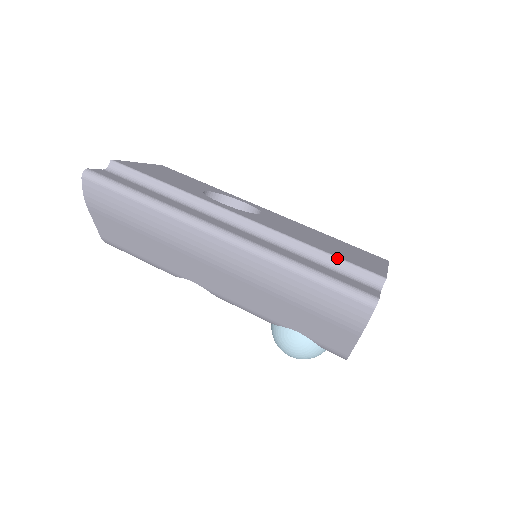
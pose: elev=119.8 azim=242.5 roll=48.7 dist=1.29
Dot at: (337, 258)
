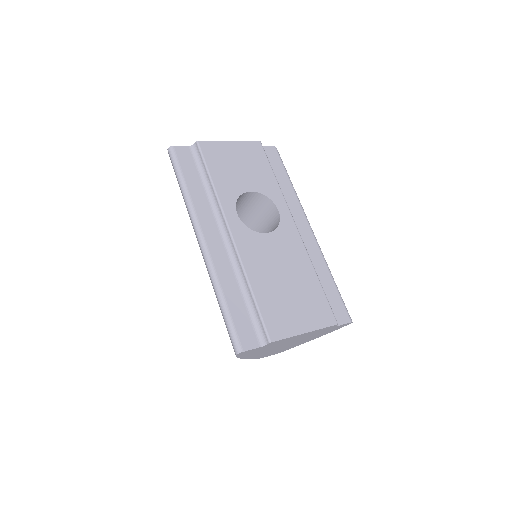
Dot at: (257, 307)
